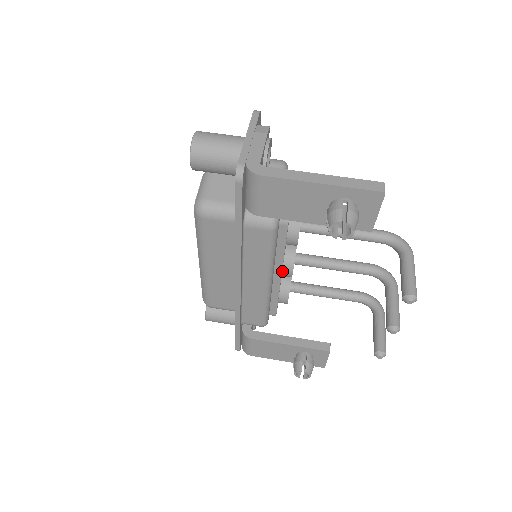
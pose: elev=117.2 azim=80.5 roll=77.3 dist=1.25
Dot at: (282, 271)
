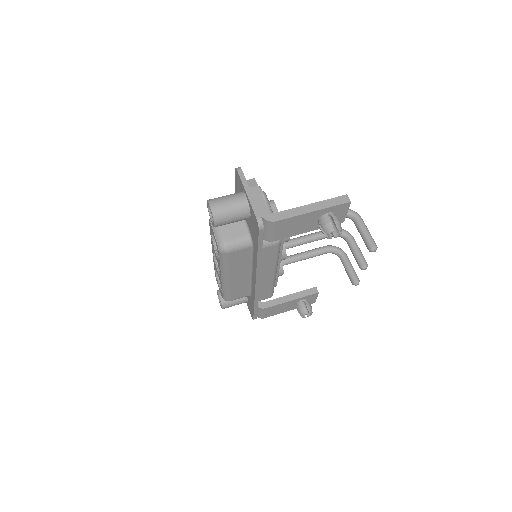
Dot at: occluded
